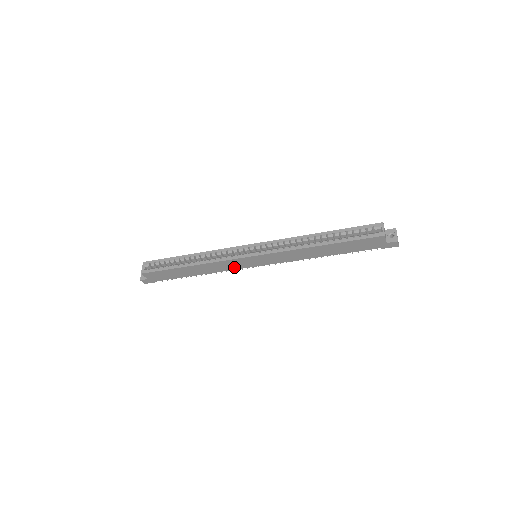
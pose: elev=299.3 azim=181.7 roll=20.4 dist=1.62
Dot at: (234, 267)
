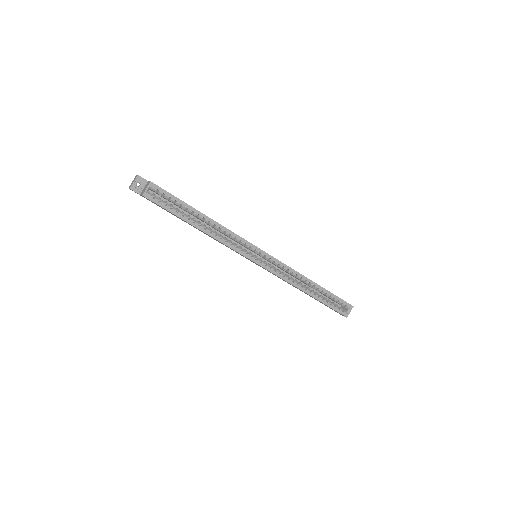
Dot at: (231, 249)
